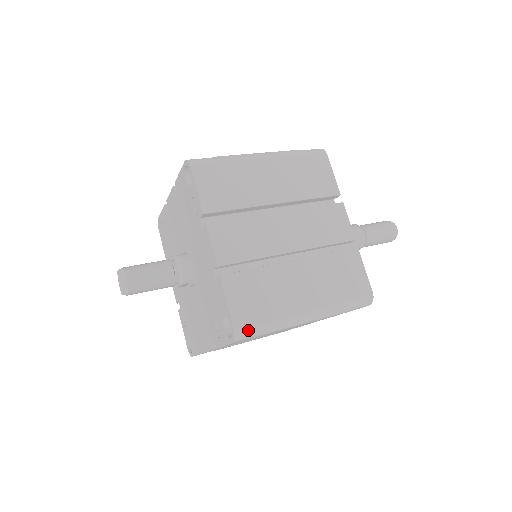
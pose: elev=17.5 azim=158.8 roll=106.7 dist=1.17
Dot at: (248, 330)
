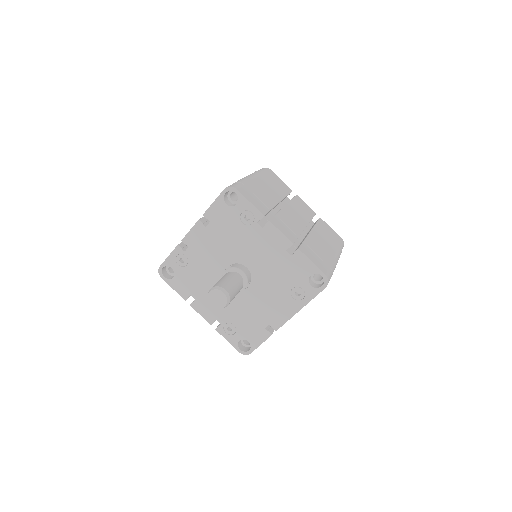
Dot at: (329, 275)
